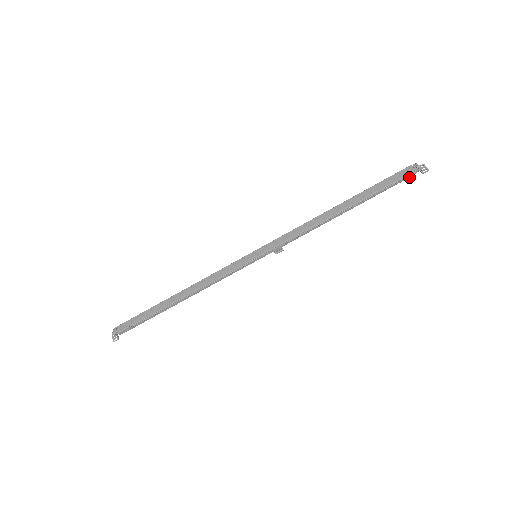
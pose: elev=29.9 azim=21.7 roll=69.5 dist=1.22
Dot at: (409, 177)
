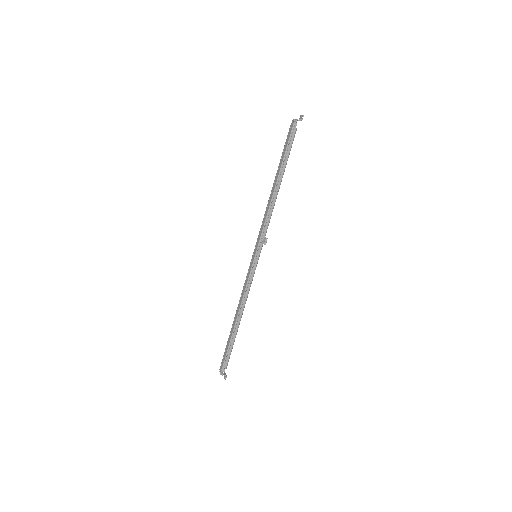
Dot at: (295, 130)
